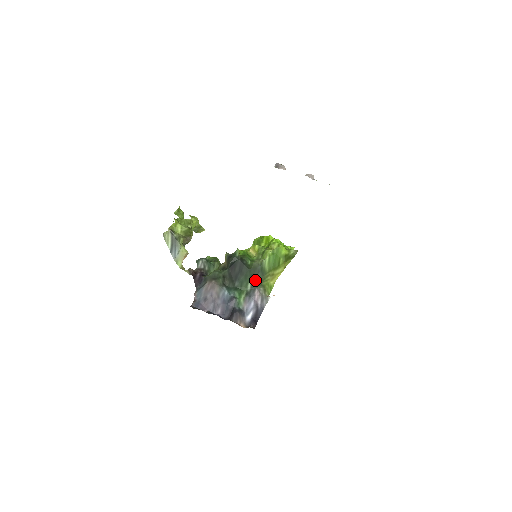
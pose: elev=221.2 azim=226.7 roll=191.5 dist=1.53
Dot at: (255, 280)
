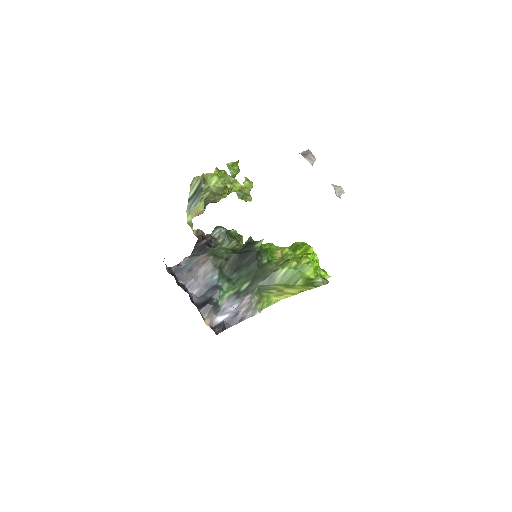
Dot at: (255, 284)
